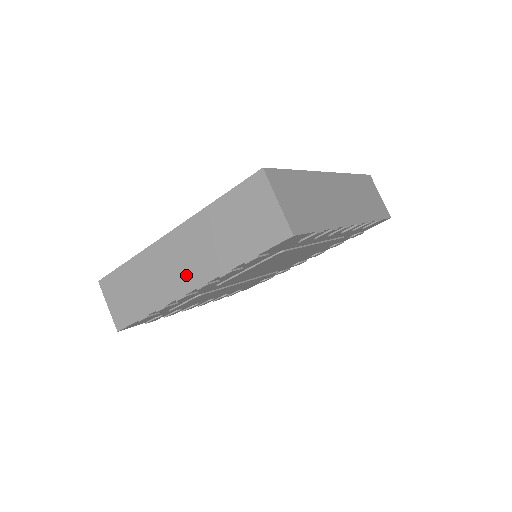
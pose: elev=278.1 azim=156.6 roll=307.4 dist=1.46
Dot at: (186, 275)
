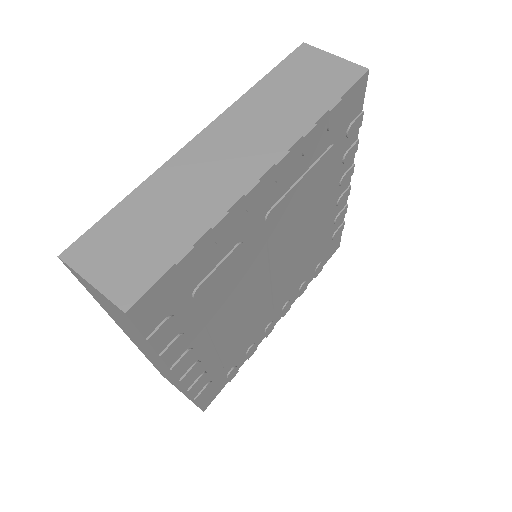
Dot at: (250, 158)
